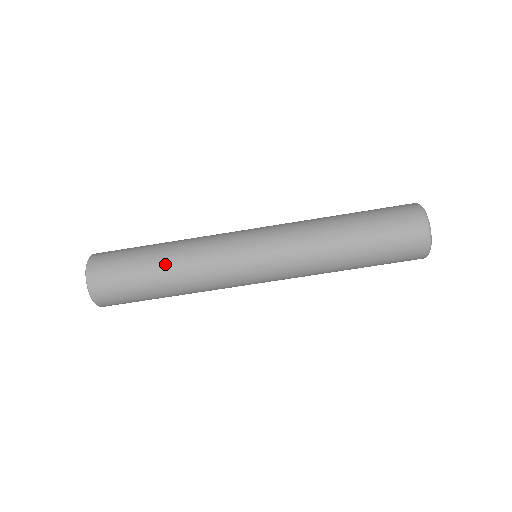
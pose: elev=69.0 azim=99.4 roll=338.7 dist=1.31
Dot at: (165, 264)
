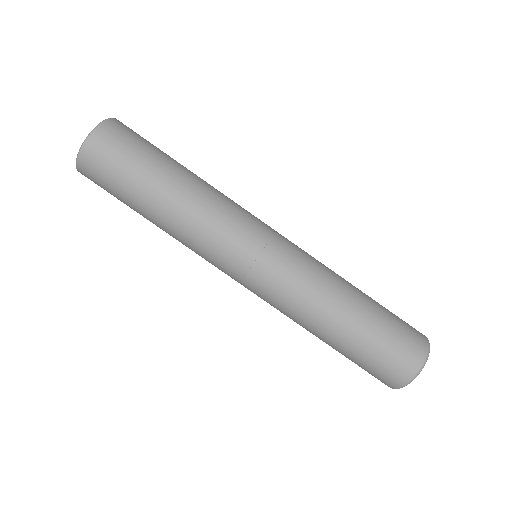
Dot at: (192, 172)
